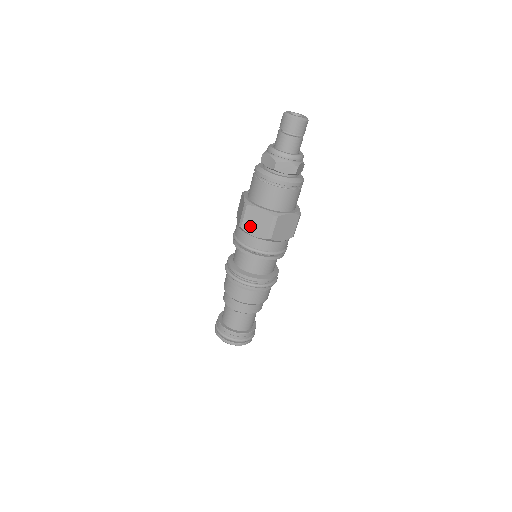
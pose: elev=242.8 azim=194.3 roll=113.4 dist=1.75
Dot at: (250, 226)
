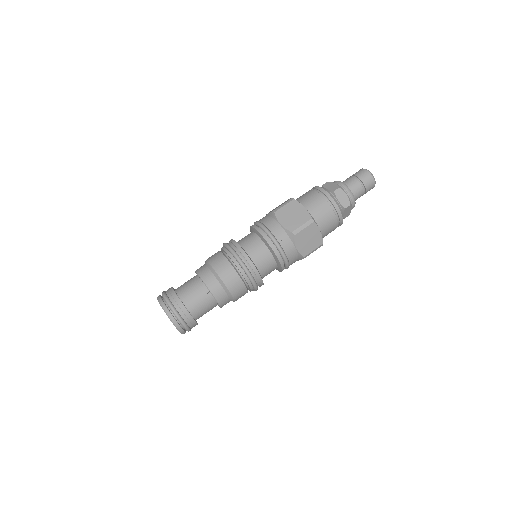
Dot at: (272, 210)
